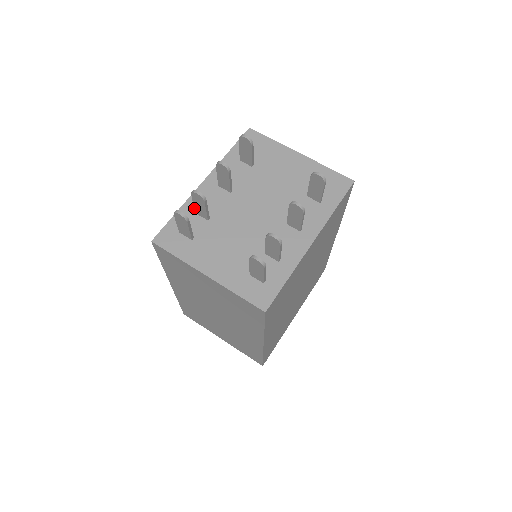
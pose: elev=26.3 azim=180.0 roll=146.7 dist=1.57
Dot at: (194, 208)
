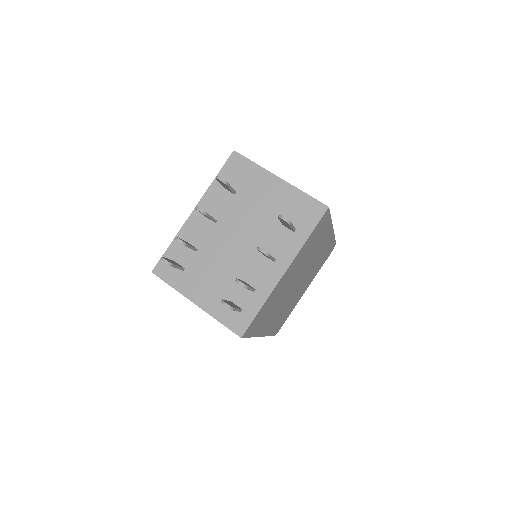
Dot at: occluded
